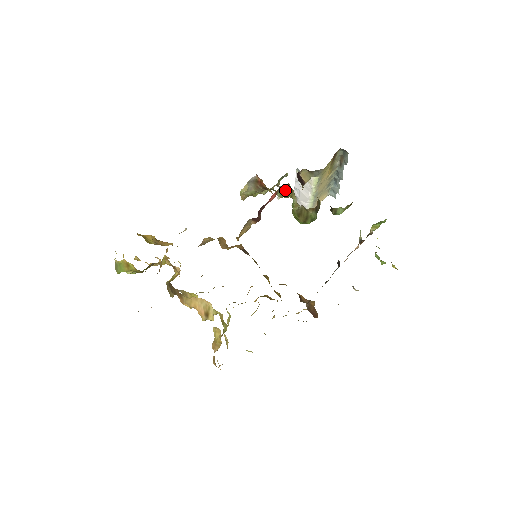
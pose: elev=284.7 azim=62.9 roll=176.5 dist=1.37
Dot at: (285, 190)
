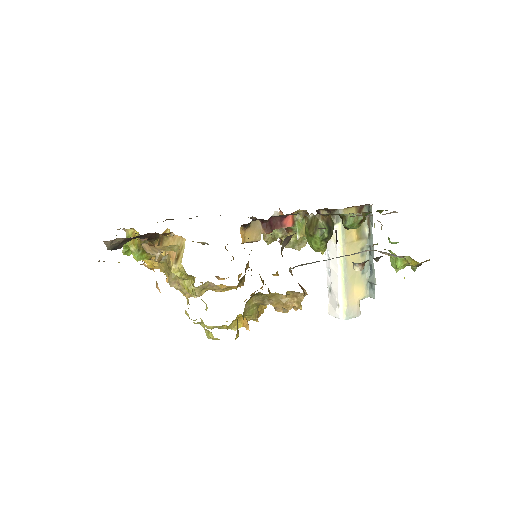
Dot at: (303, 220)
